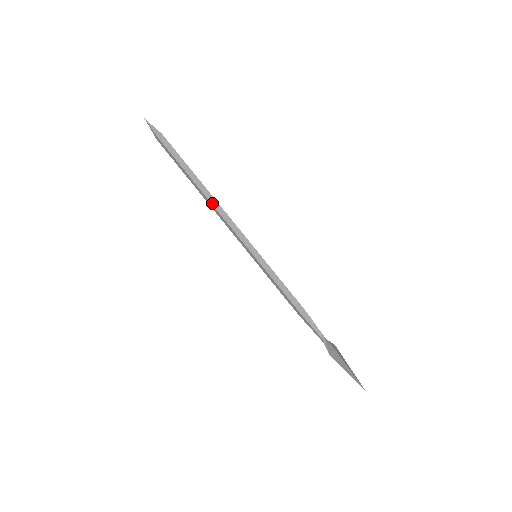
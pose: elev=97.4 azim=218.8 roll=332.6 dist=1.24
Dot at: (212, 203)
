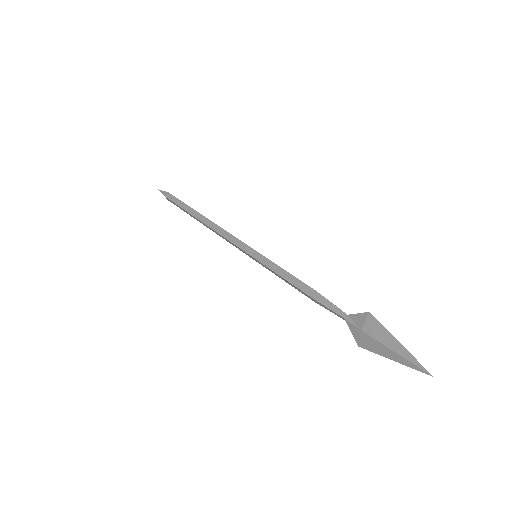
Dot at: (213, 222)
